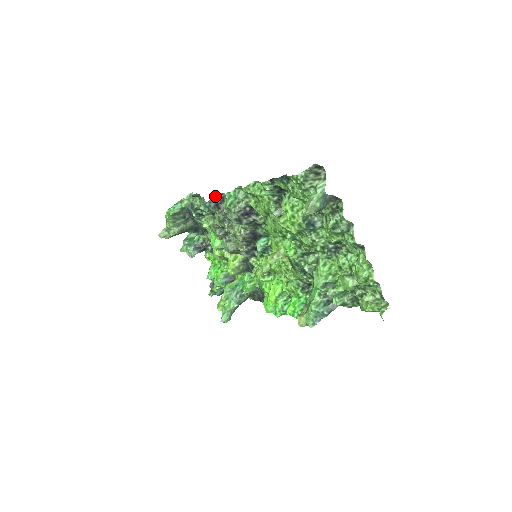
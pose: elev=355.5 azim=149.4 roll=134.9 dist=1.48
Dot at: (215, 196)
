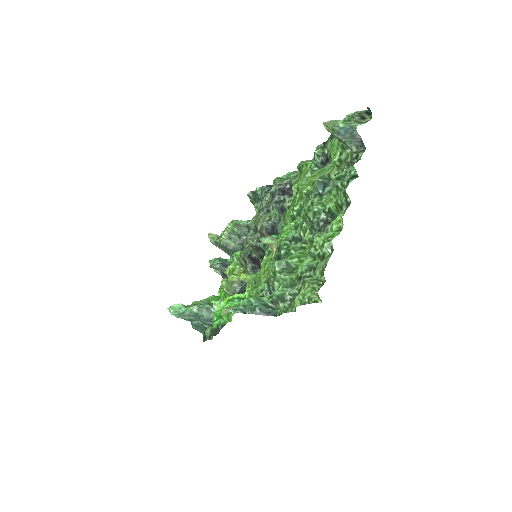
Dot at: occluded
